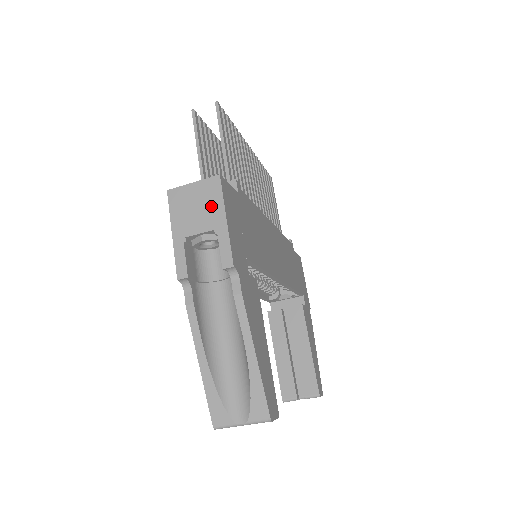
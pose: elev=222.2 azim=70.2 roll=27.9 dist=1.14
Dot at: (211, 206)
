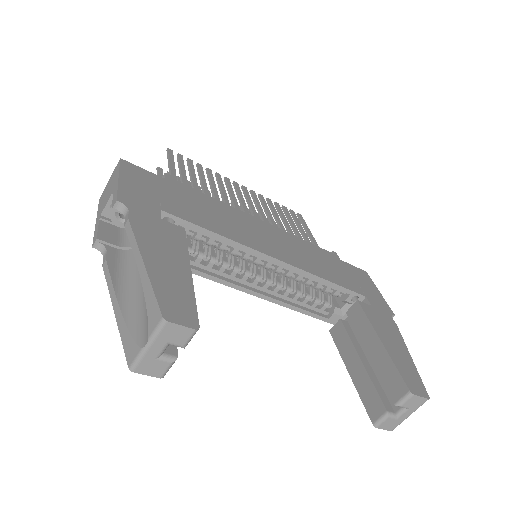
Dot at: (114, 180)
